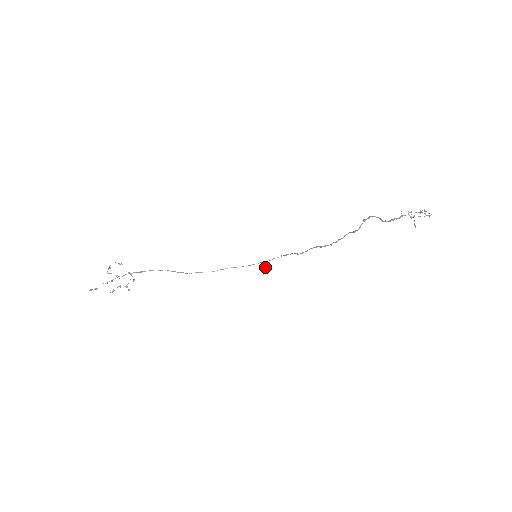
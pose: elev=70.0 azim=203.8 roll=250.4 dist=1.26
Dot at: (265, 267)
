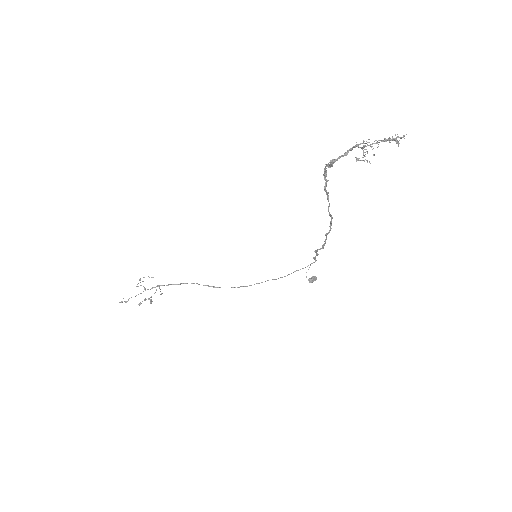
Dot at: (310, 279)
